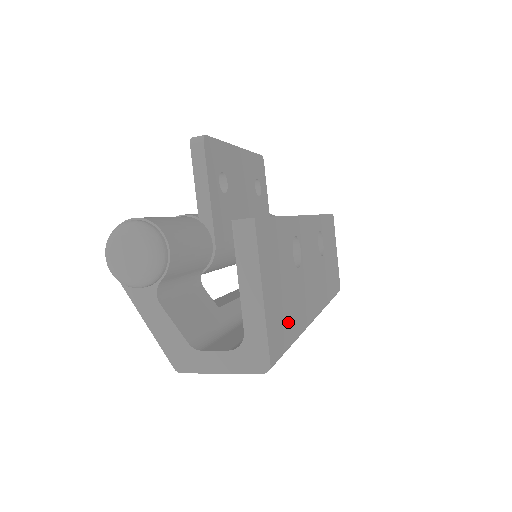
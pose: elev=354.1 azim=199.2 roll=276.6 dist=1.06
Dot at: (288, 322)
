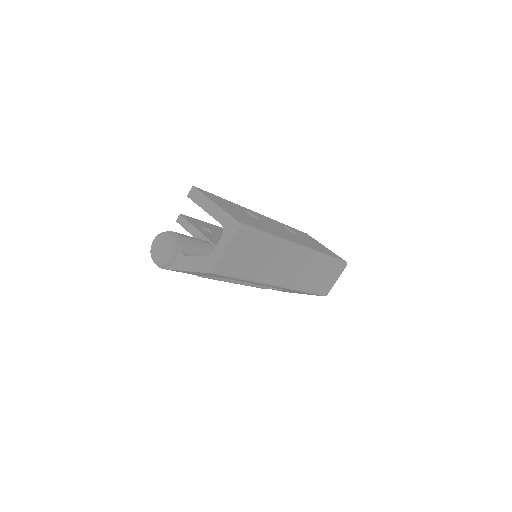
Dot at: (255, 224)
